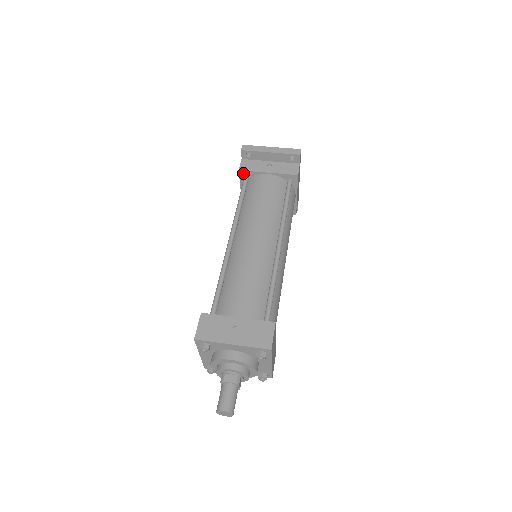
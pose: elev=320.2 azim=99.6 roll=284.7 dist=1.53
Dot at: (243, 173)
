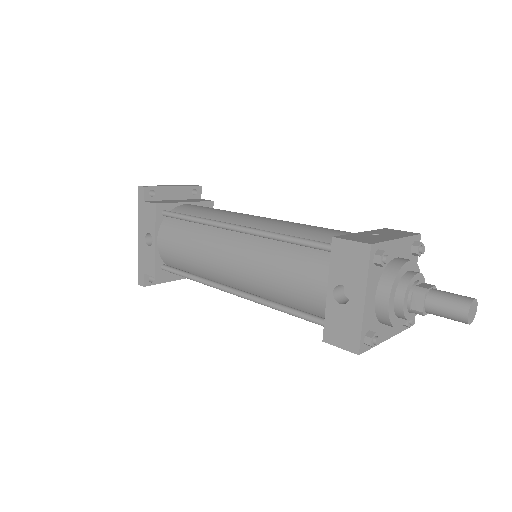
Dot at: (160, 208)
